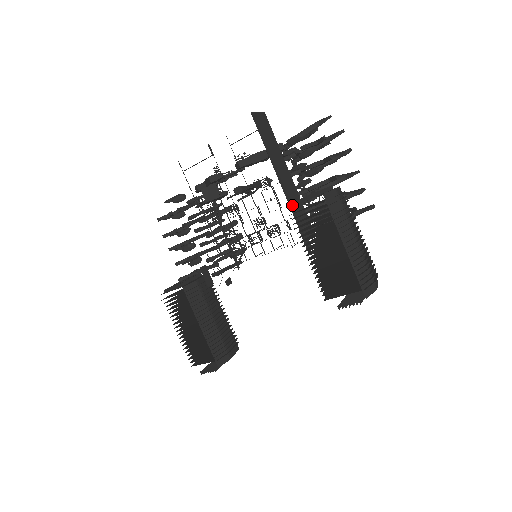
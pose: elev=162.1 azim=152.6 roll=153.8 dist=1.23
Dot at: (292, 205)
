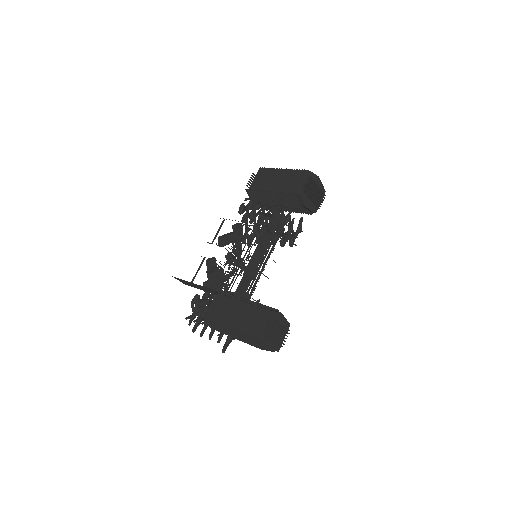
Dot at: occluded
